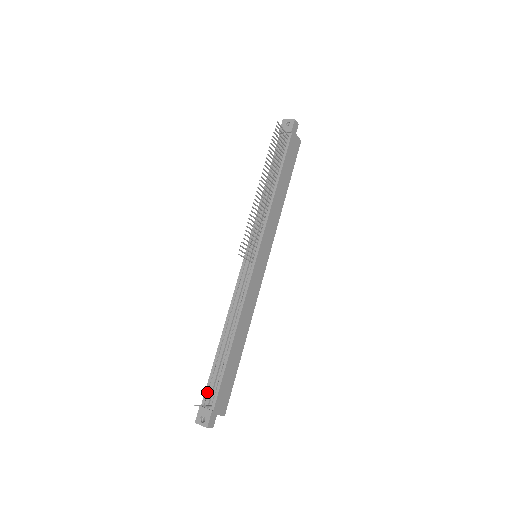
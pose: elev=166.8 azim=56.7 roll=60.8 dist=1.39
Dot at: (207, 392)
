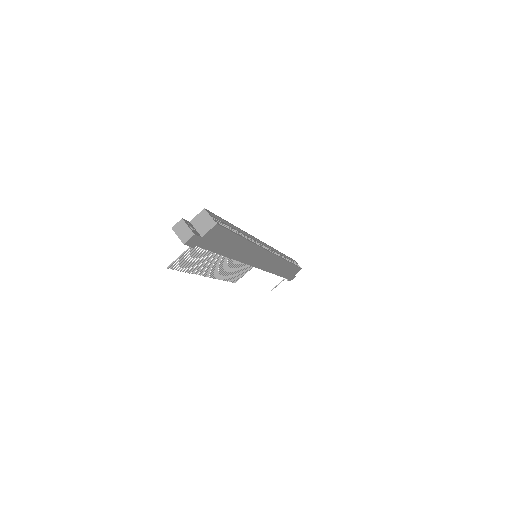
Dot at: occluded
